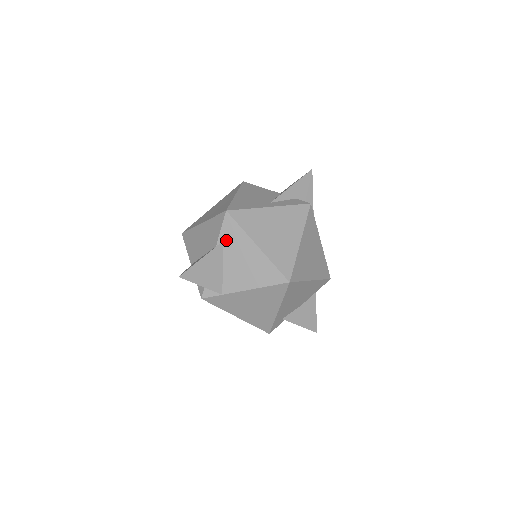
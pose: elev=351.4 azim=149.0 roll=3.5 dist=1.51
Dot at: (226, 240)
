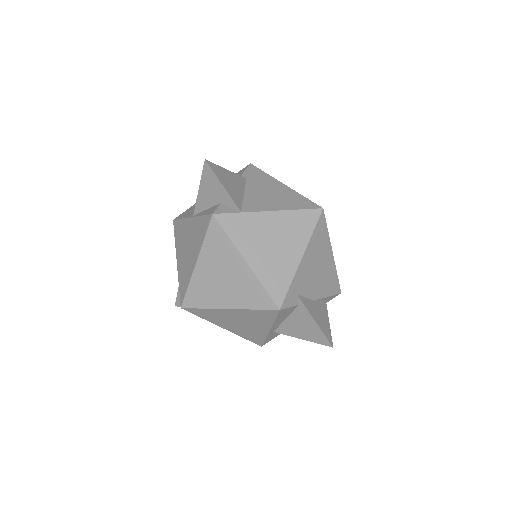
Dot at: (249, 178)
